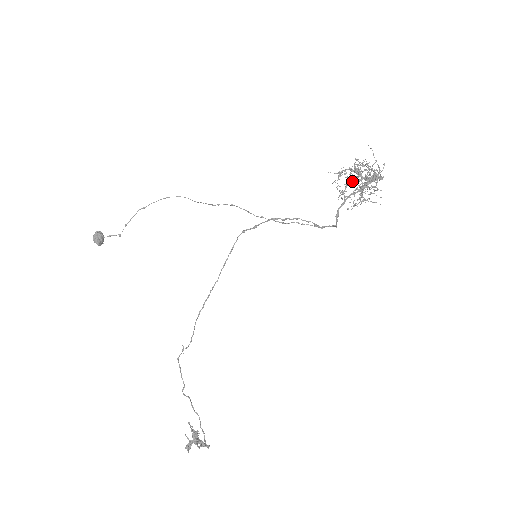
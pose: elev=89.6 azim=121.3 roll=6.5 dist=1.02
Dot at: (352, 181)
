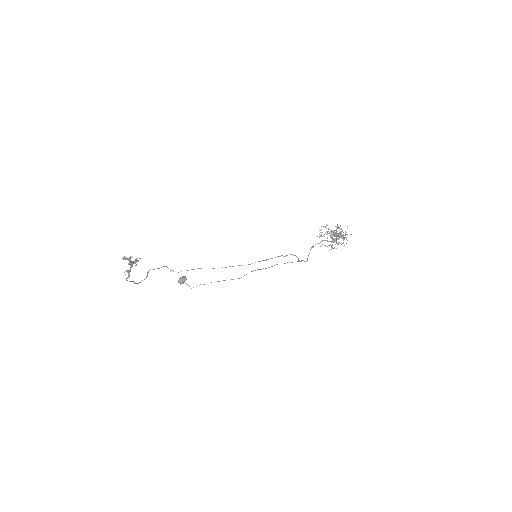
Dot at: (330, 235)
